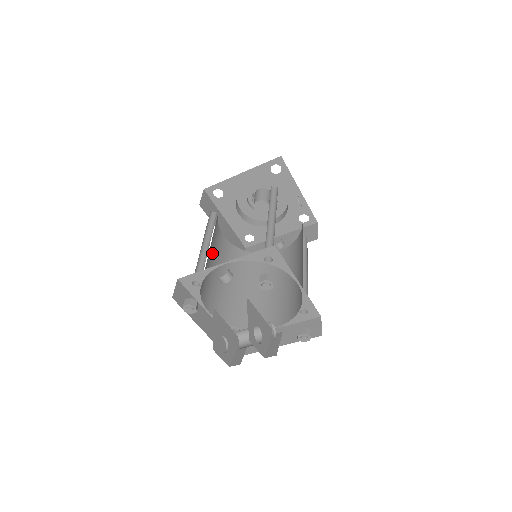
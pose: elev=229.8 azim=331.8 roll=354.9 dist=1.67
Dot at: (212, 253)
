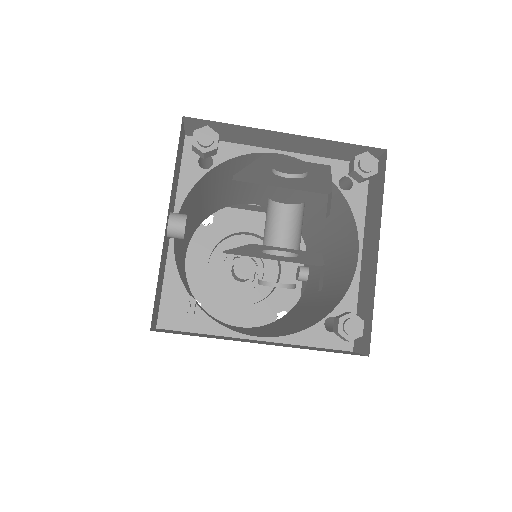
Dot at: occluded
